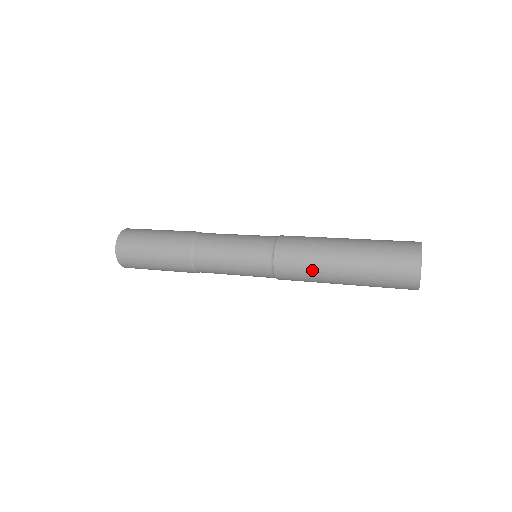
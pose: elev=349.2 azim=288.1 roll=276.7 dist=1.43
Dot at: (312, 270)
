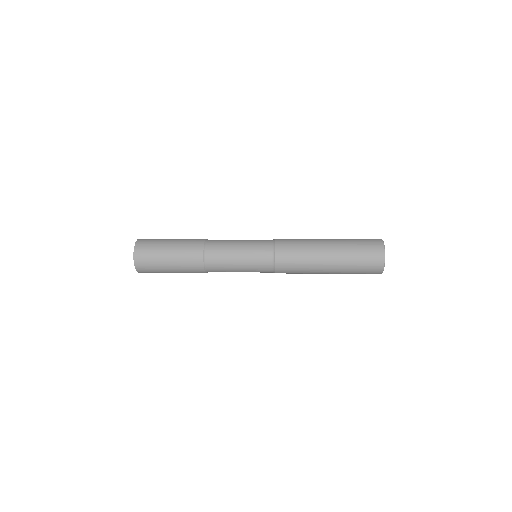
Dot at: (305, 273)
